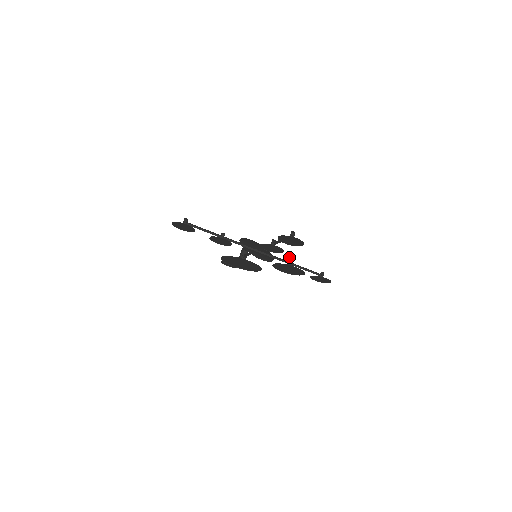
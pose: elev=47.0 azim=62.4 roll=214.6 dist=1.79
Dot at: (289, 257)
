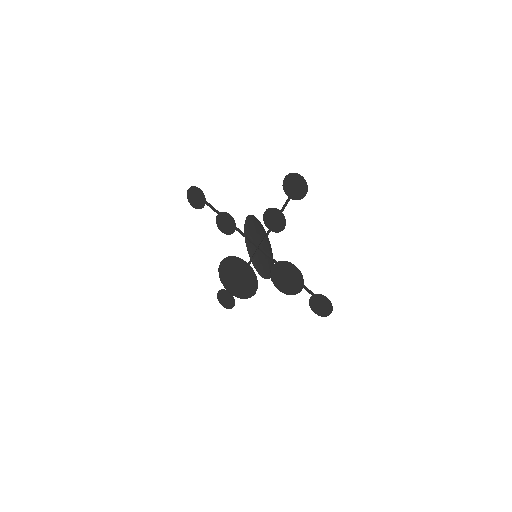
Dot at: occluded
